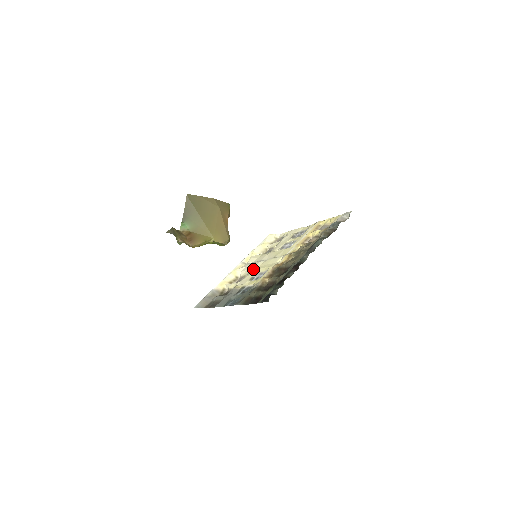
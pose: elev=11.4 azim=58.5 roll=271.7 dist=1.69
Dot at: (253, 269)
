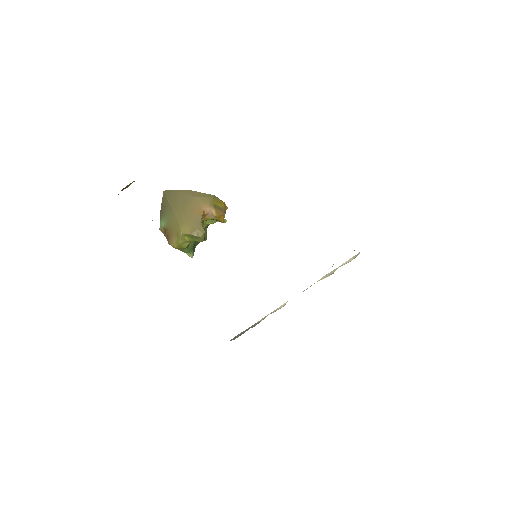
Dot at: occluded
